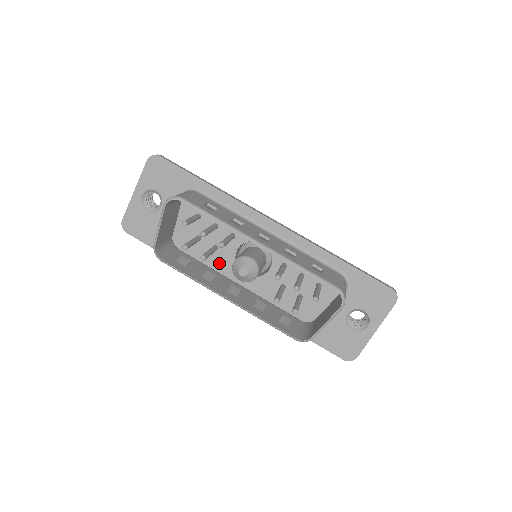
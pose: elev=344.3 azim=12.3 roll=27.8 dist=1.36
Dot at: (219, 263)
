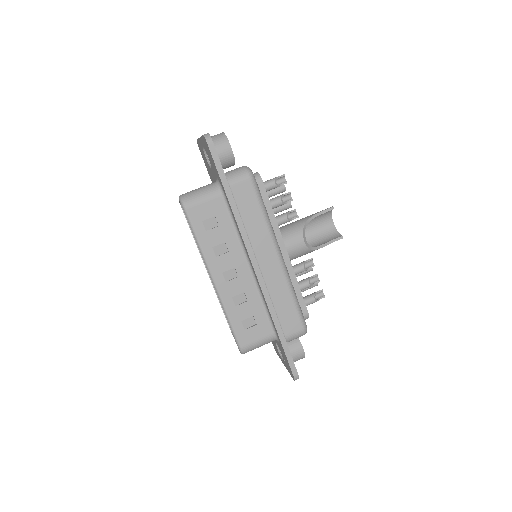
Dot at: occluded
